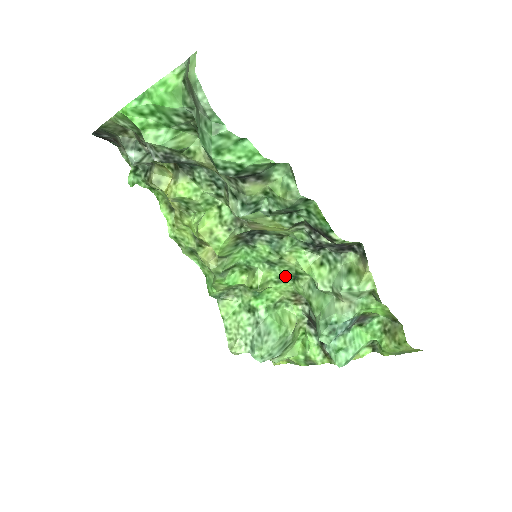
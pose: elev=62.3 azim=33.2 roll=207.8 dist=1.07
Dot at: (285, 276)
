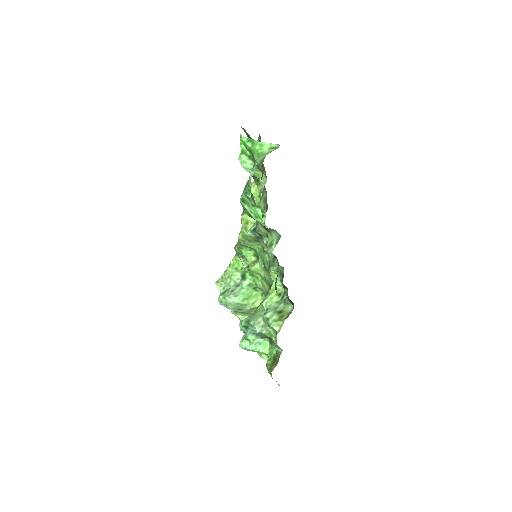
Dot at: (267, 280)
